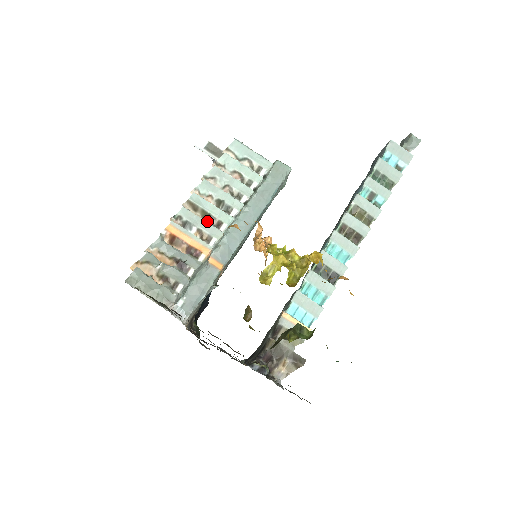
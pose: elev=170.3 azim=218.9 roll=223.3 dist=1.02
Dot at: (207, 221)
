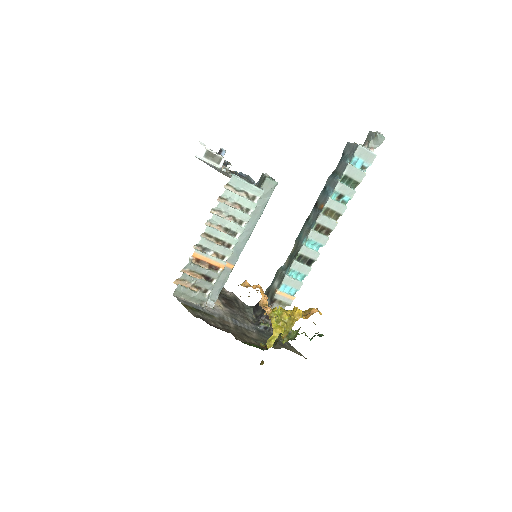
Dot at: (220, 244)
